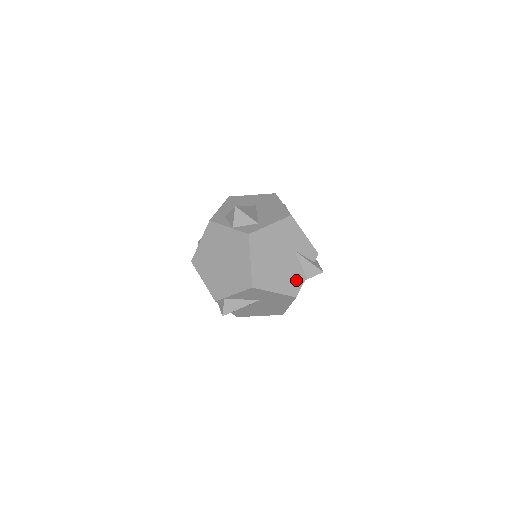
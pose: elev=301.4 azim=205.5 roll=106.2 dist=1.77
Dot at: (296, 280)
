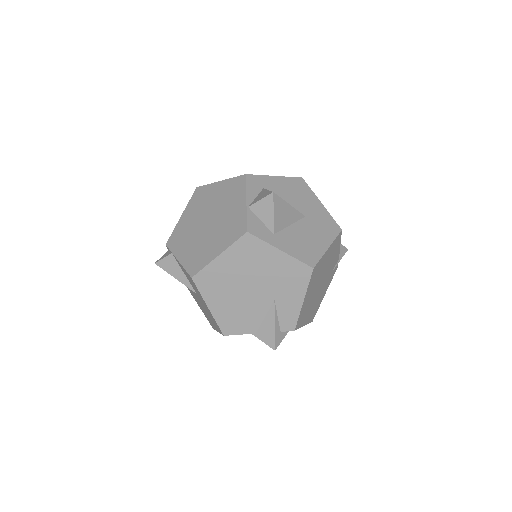
Dot at: (243, 323)
